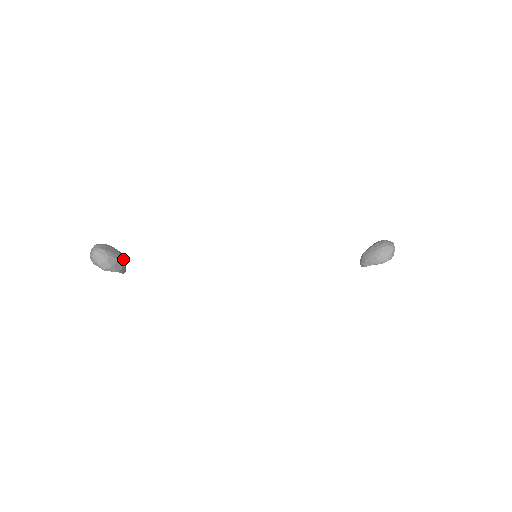
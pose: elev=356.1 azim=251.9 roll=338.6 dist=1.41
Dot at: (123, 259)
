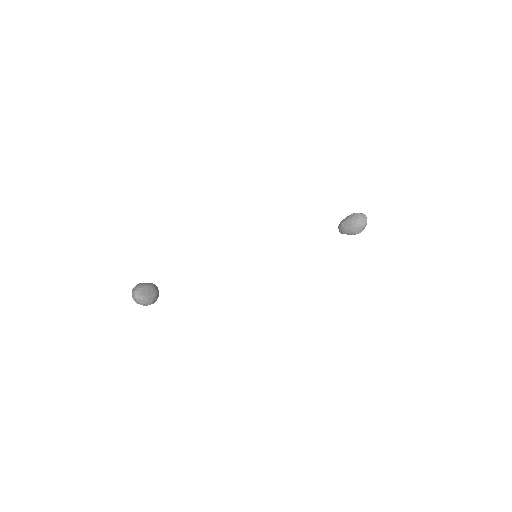
Dot at: (156, 291)
